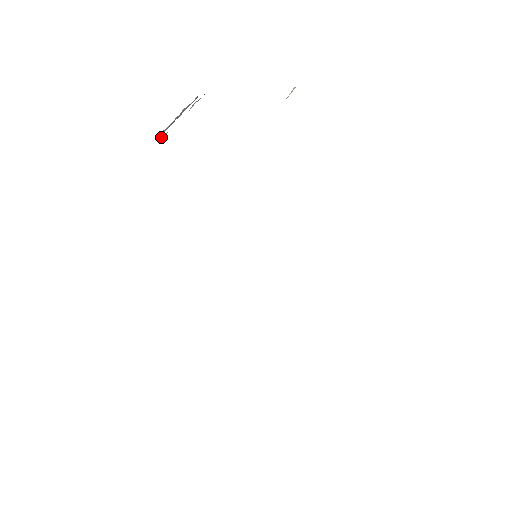
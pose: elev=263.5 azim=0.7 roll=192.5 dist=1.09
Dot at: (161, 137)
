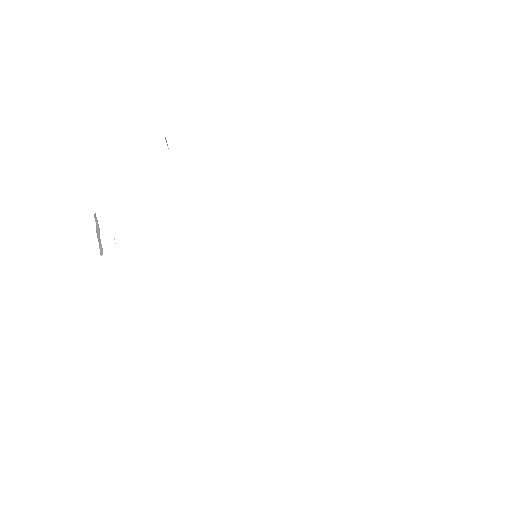
Dot at: occluded
